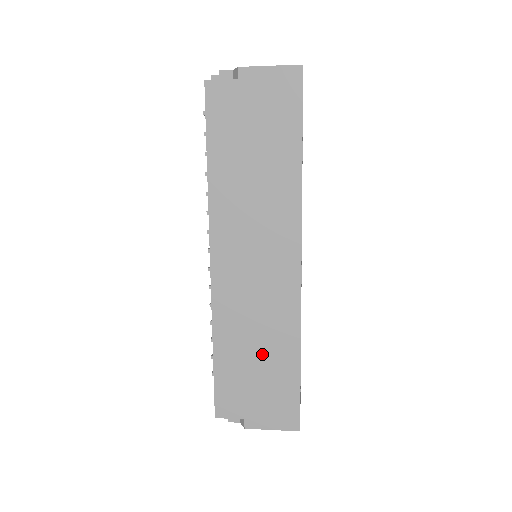
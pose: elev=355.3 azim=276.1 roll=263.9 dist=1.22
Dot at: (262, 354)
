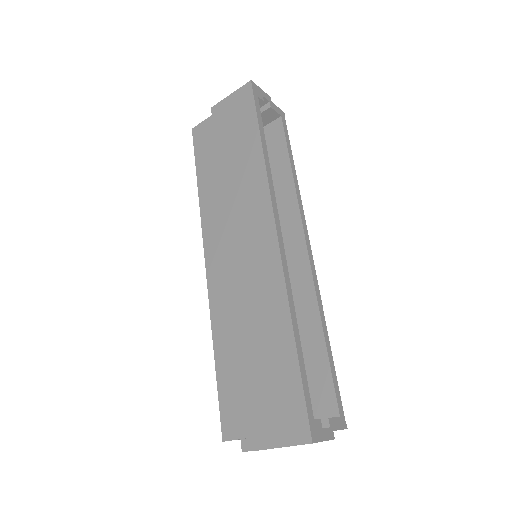
Dot at: (257, 345)
